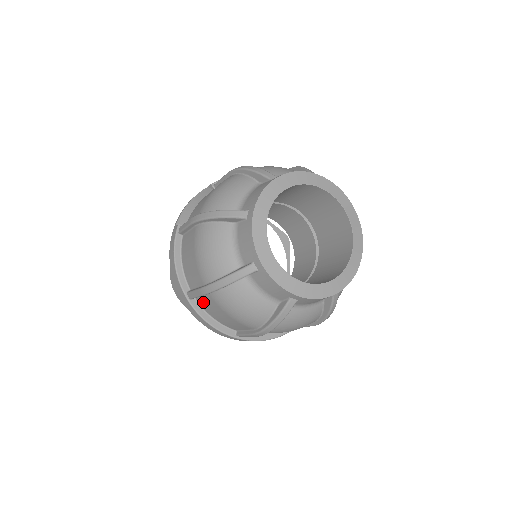
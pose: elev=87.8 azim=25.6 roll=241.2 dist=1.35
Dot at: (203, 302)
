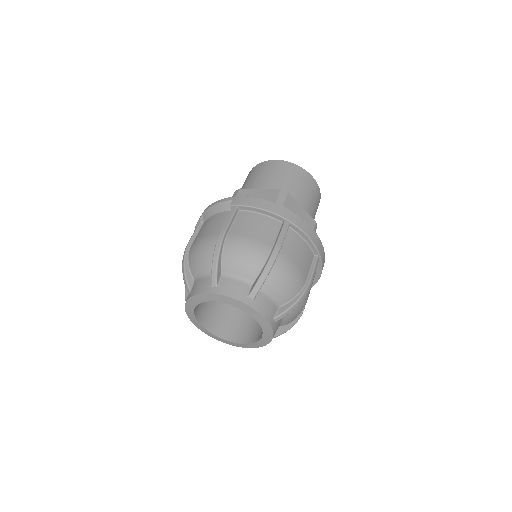
Dot at: occluded
